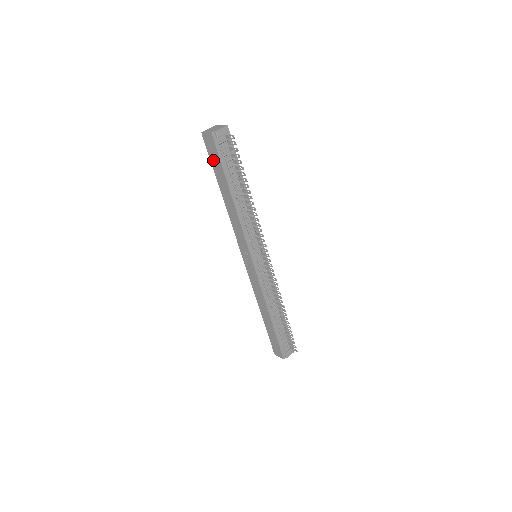
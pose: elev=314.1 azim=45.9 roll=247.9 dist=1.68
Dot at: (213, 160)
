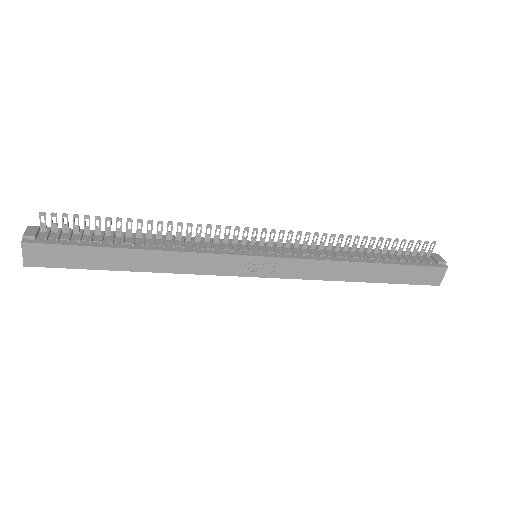
Dot at: (73, 262)
